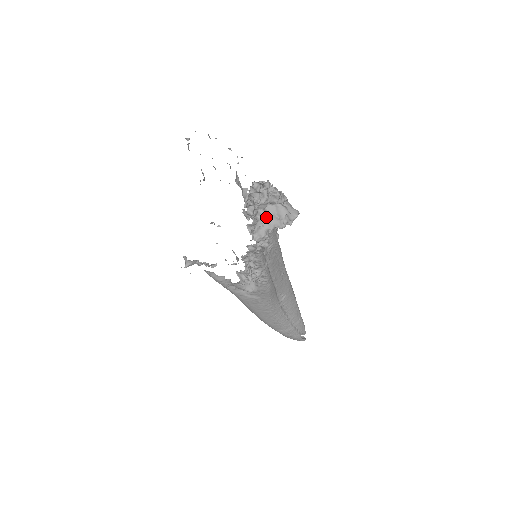
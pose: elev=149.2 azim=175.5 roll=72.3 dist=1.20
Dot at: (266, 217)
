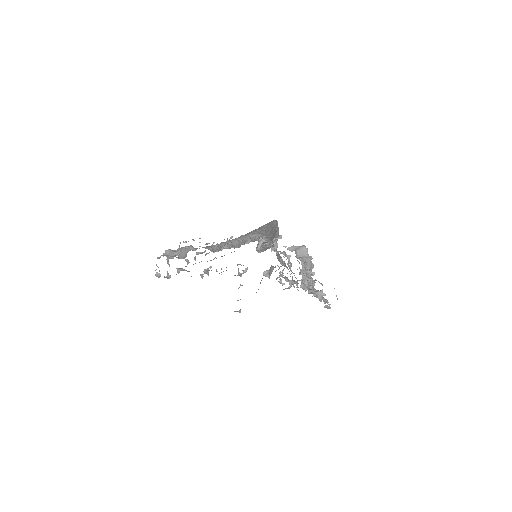
Dot at: occluded
